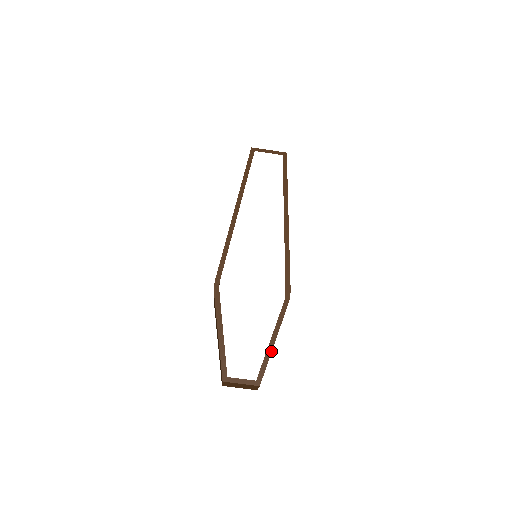
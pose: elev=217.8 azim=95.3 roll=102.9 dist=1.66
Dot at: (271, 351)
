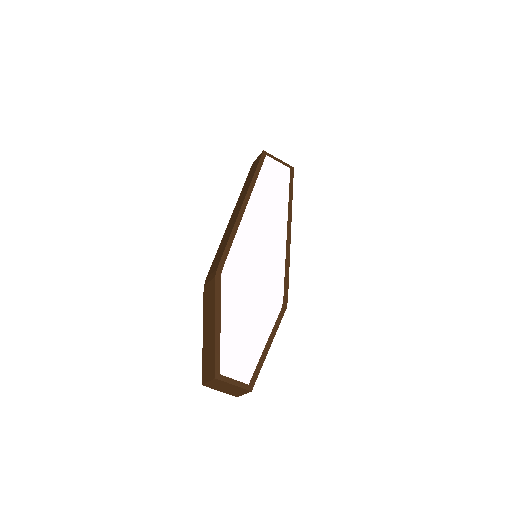
Dot at: (265, 356)
